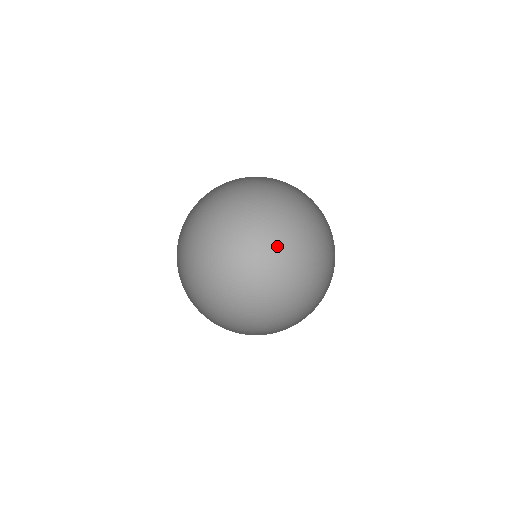
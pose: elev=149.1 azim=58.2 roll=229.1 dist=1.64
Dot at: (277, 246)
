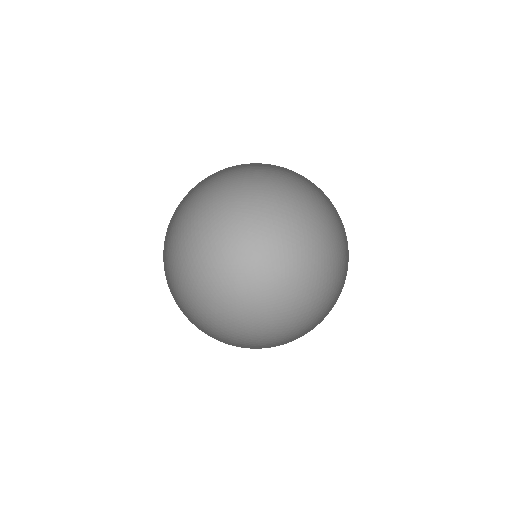
Dot at: (212, 179)
